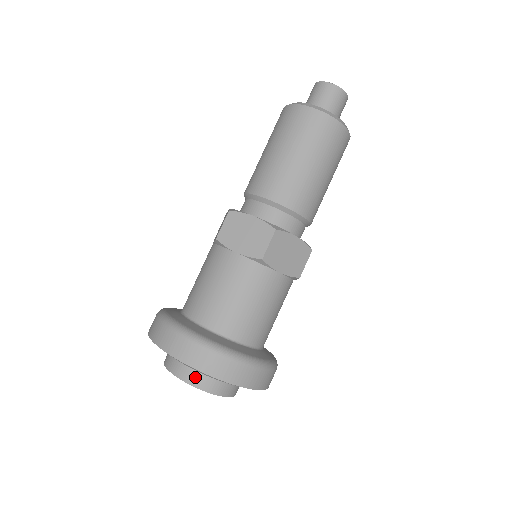
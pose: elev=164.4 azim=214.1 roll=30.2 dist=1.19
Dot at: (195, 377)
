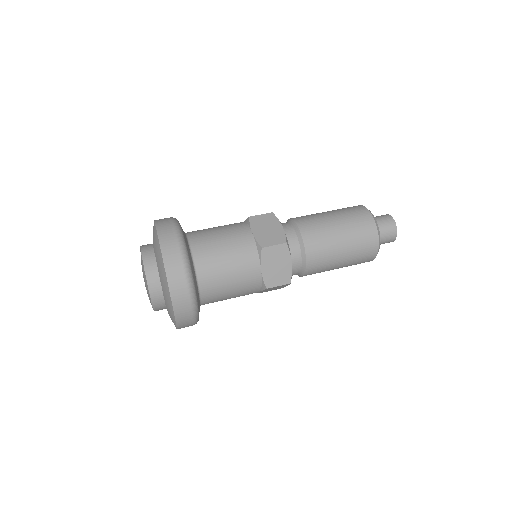
Dot at: (148, 244)
